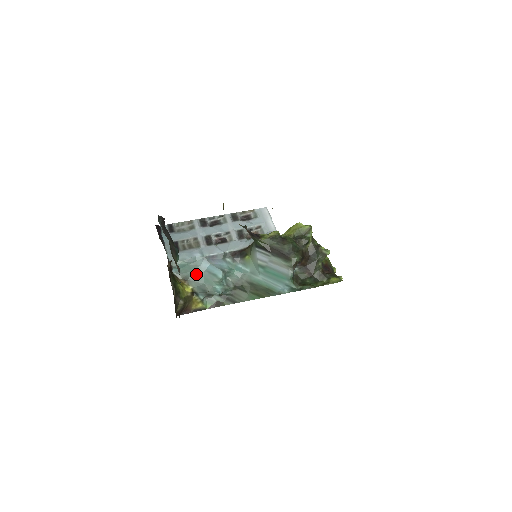
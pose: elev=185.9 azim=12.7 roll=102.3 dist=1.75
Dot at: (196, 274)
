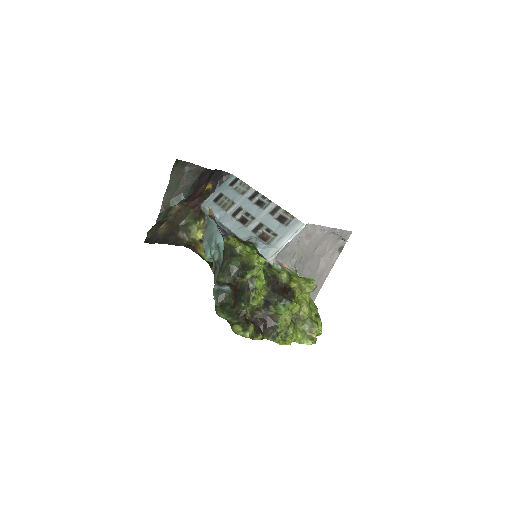
Dot at: (210, 229)
